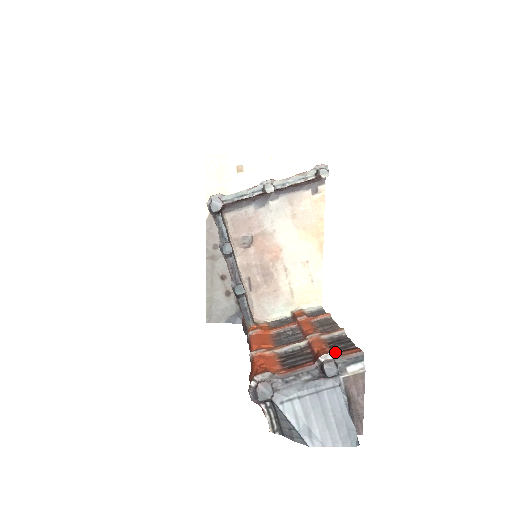
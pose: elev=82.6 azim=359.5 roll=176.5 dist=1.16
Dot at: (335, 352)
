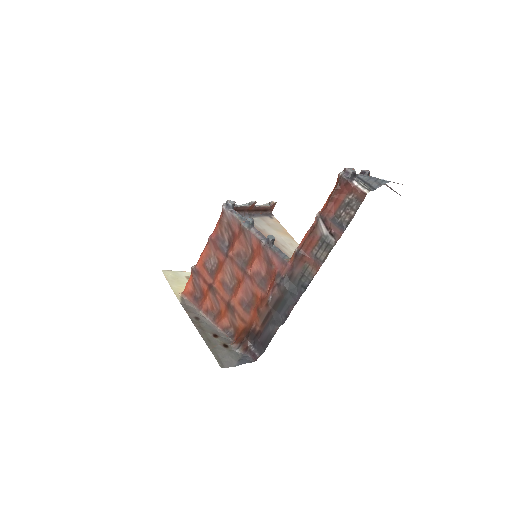
Dot at: occluded
